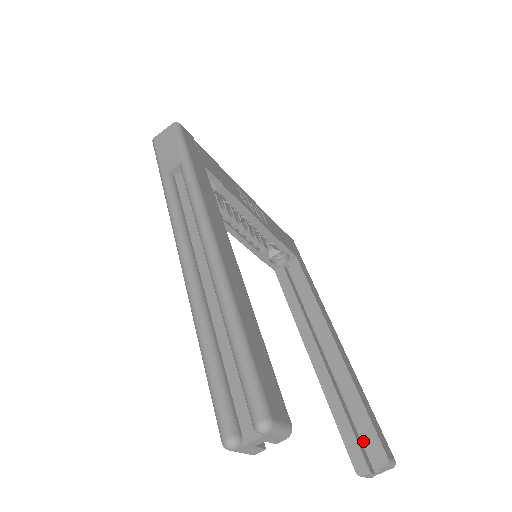
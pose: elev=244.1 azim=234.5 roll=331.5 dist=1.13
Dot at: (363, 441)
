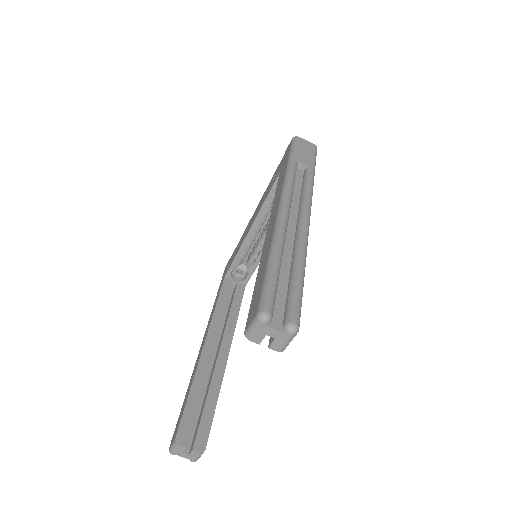
Dot at: (192, 427)
